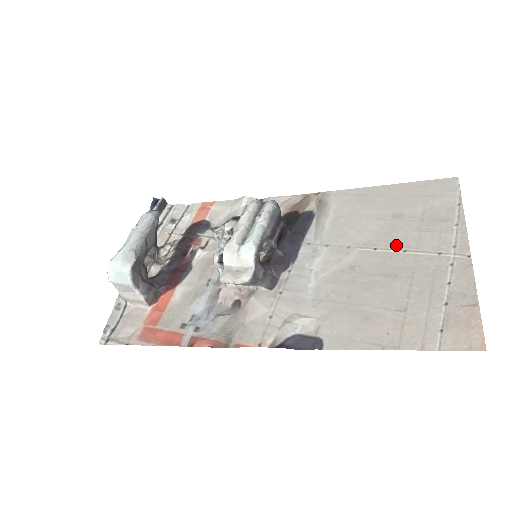
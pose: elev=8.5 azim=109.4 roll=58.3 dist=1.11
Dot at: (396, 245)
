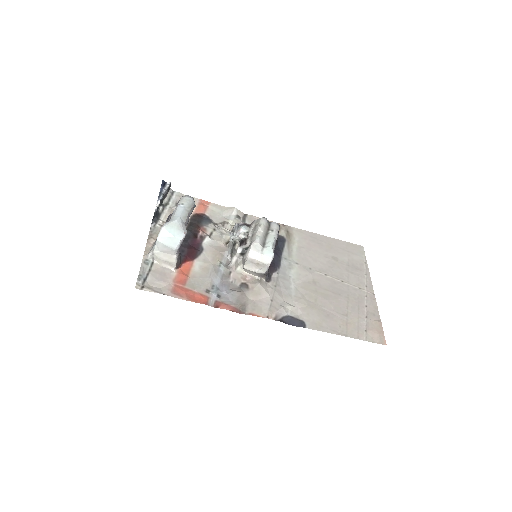
Dot at: (337, 276)
